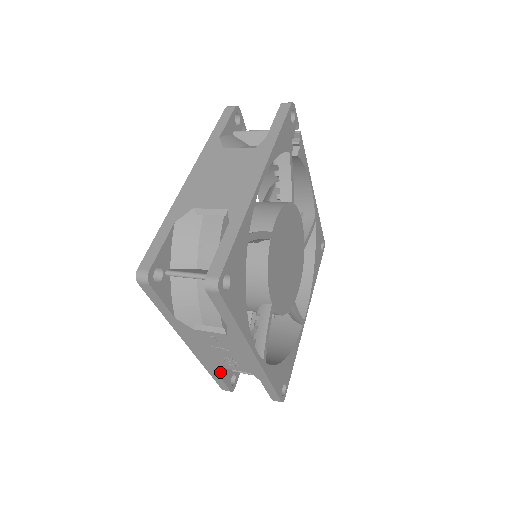
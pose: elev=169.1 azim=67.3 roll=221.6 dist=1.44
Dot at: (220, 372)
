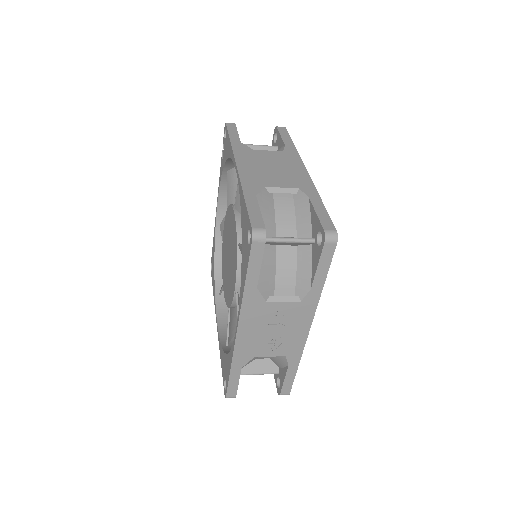
Dot at: occluded
